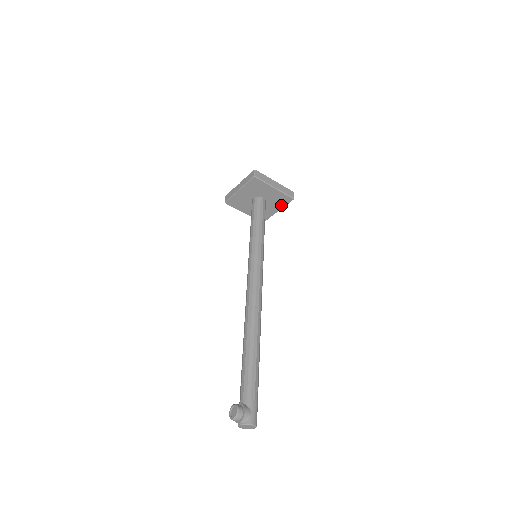
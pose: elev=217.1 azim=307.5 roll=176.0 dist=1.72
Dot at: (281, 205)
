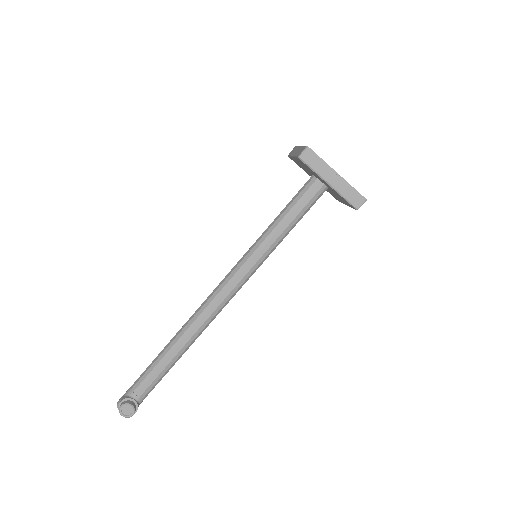
Dot at: occluded
